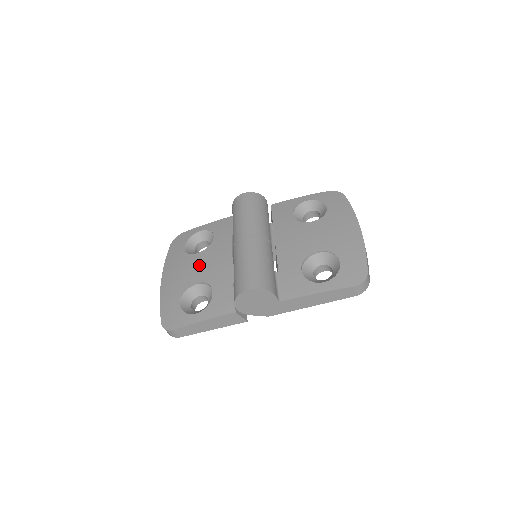
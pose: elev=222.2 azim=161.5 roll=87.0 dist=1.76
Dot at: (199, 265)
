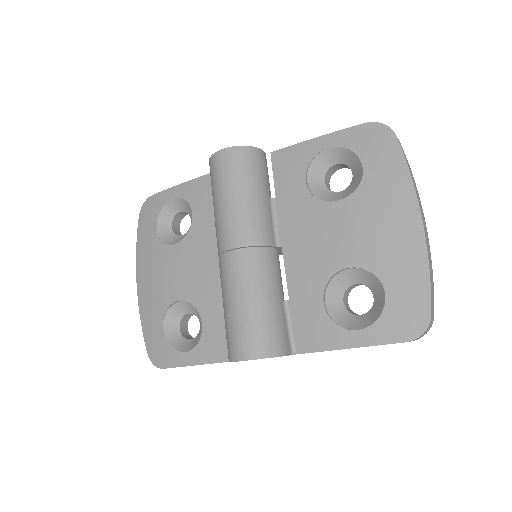
Dot at: (178, 269)
